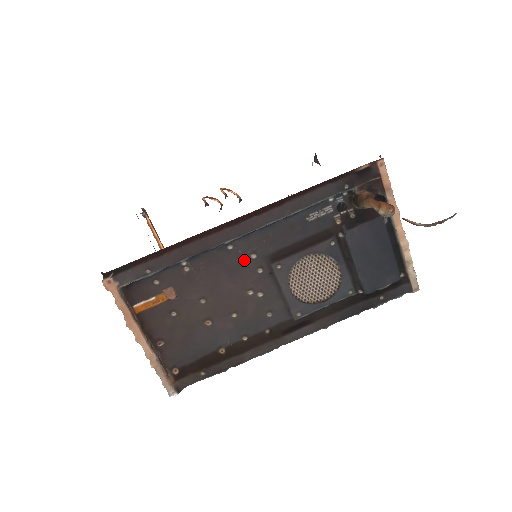
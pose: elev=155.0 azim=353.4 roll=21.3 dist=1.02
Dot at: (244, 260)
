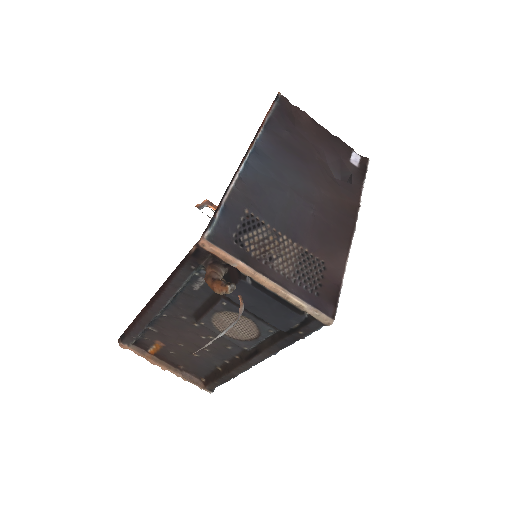
Dot at: (181, 320)
